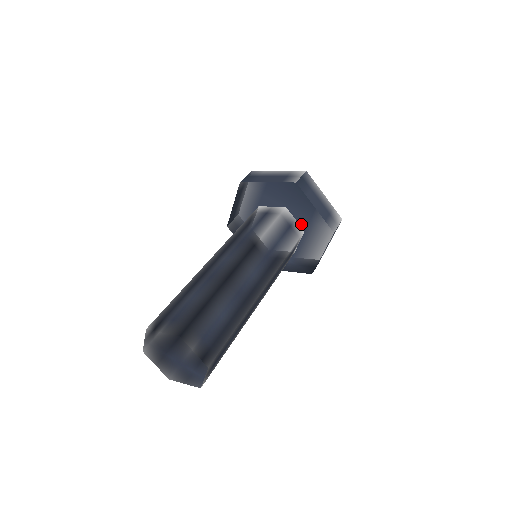
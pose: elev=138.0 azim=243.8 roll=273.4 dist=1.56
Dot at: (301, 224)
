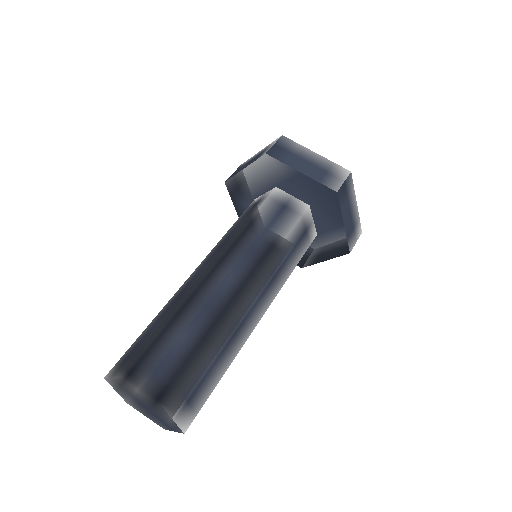
Dot at: (317, 227)
